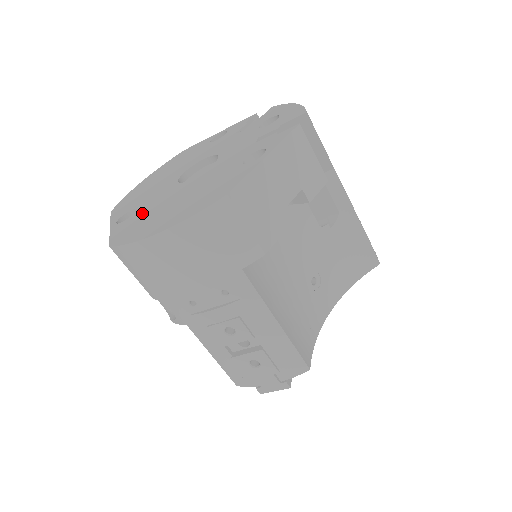
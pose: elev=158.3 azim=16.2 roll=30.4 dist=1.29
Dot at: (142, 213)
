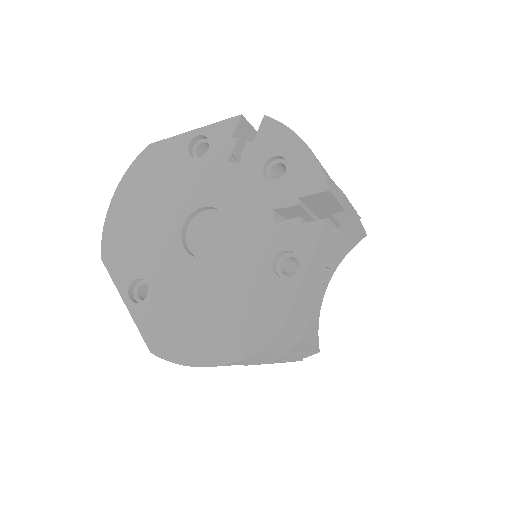
Dot at: (163, 301)
